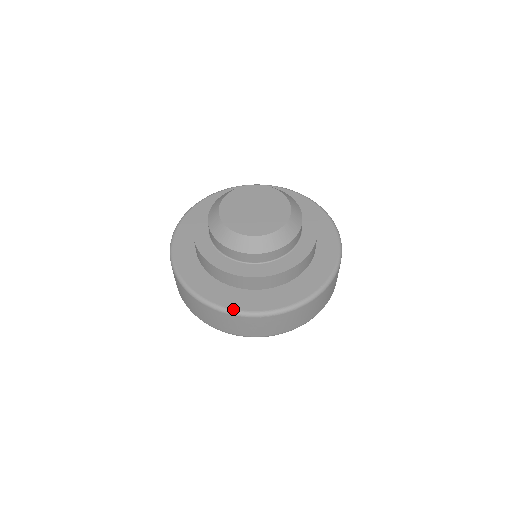
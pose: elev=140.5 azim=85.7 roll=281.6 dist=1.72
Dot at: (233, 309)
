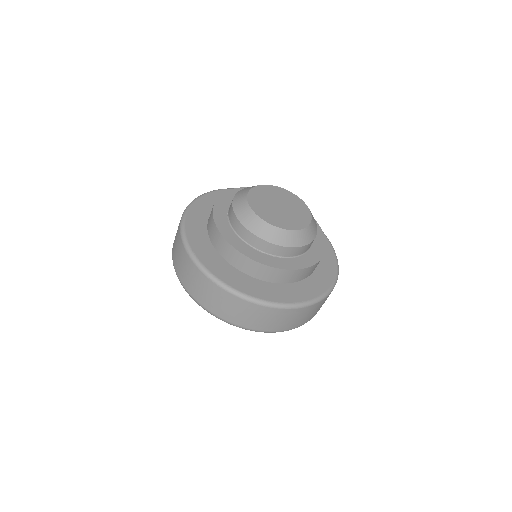
Dot at: (309, 300)
